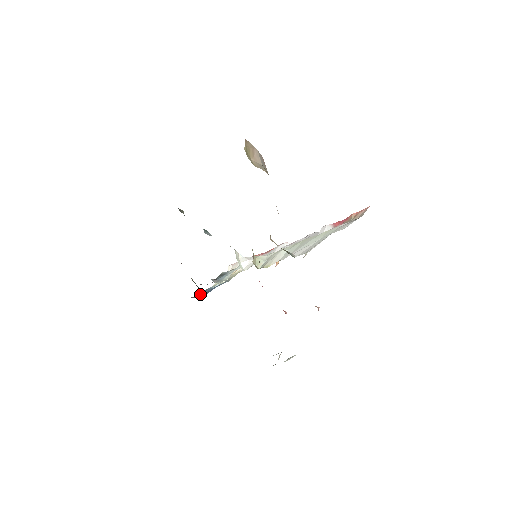
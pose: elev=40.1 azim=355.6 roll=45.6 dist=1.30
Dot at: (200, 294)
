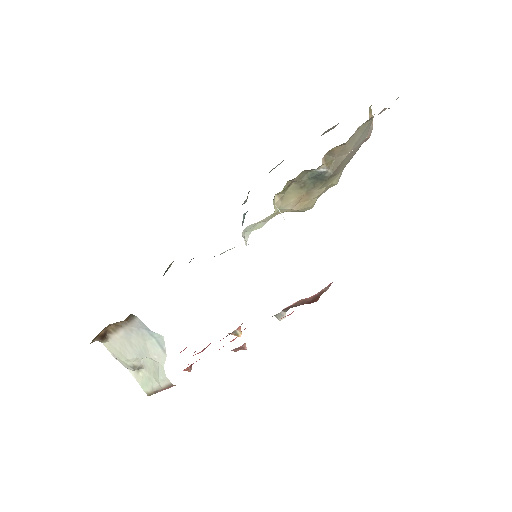
Dot at: occluded
